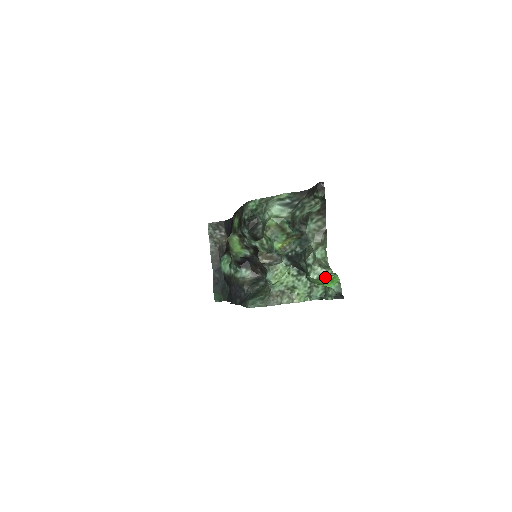
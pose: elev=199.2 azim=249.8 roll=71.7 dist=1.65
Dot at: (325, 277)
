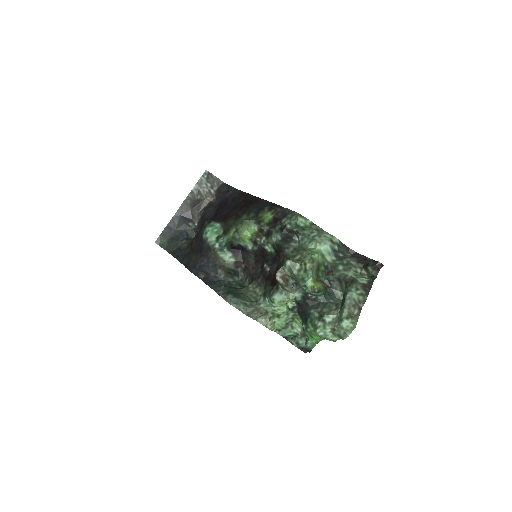
Dot at: occluded
